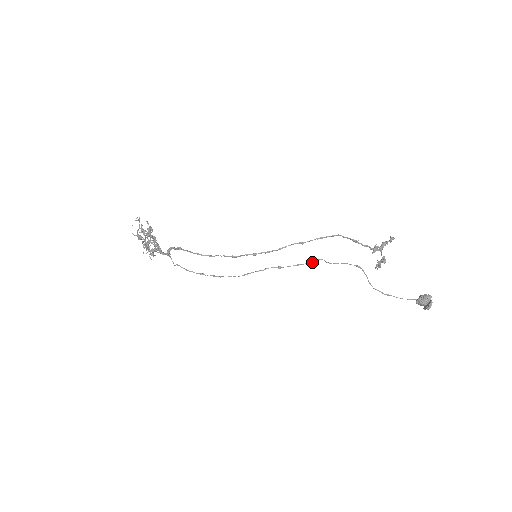
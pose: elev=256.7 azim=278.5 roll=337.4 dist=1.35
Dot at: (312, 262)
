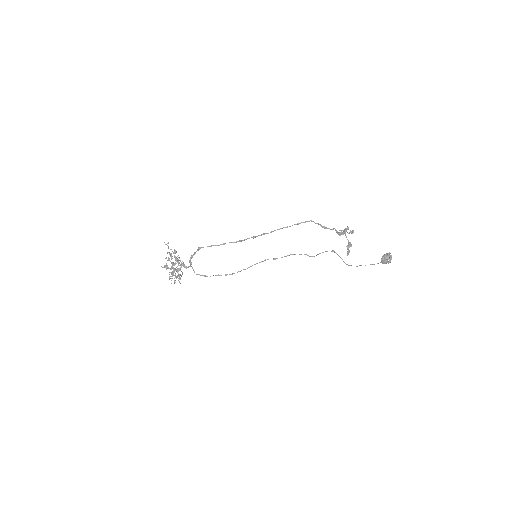
Dot at: occluded
